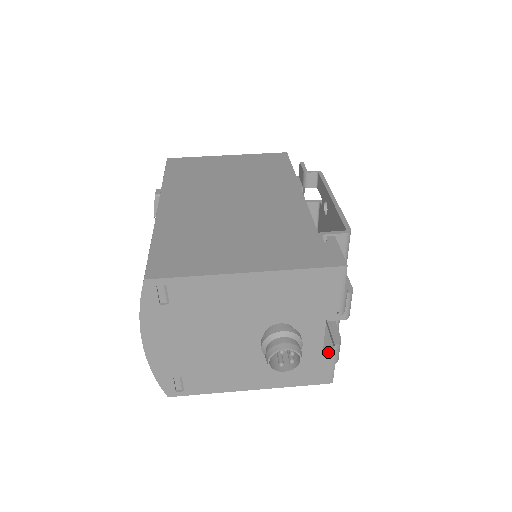
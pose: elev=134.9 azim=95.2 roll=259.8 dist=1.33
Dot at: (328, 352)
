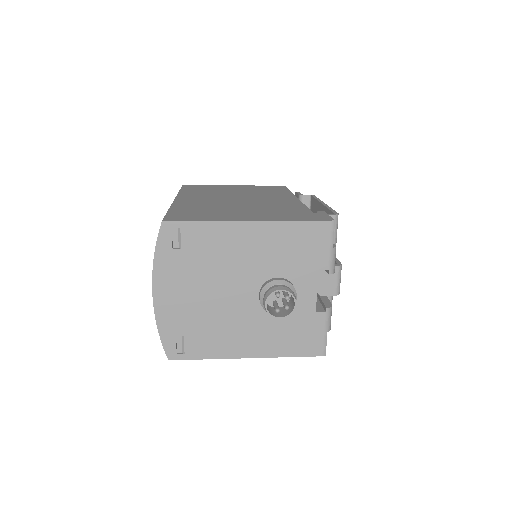
Dot at: (320, 316)
